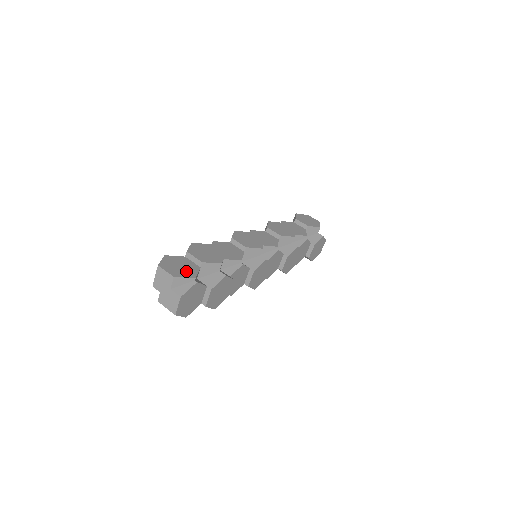
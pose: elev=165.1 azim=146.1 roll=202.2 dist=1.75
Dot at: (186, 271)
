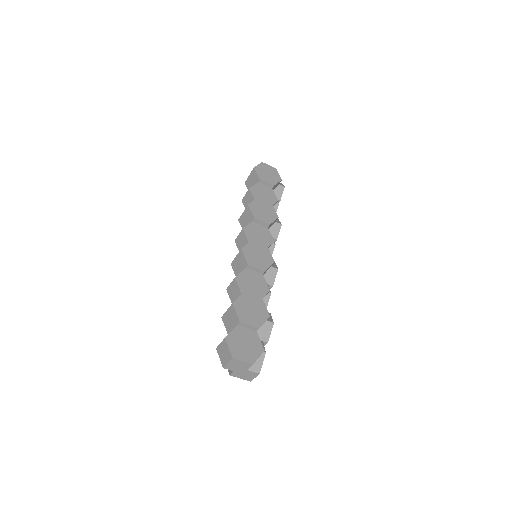
Dot at: (253, 347)
